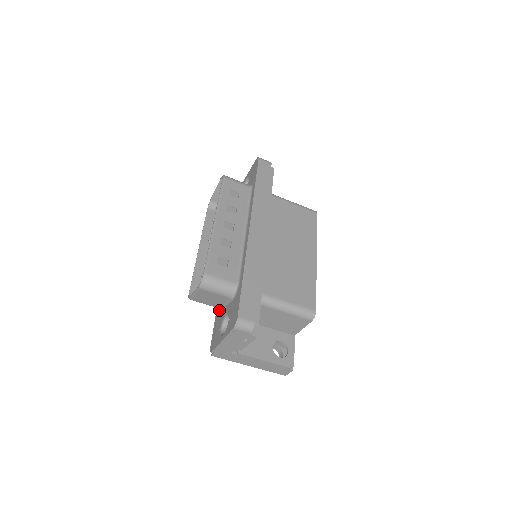
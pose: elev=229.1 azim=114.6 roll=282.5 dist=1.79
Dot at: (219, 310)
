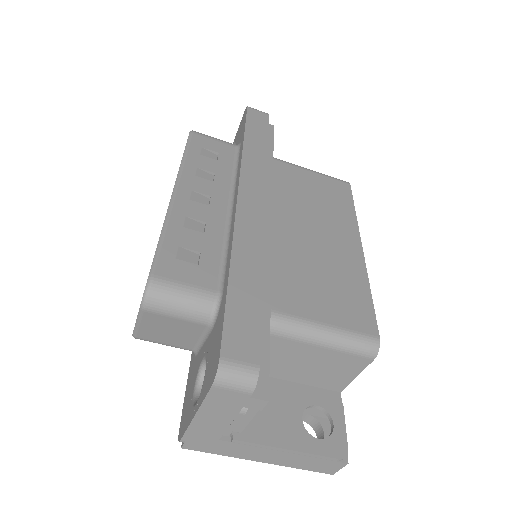
Dot at: (194, 355)
